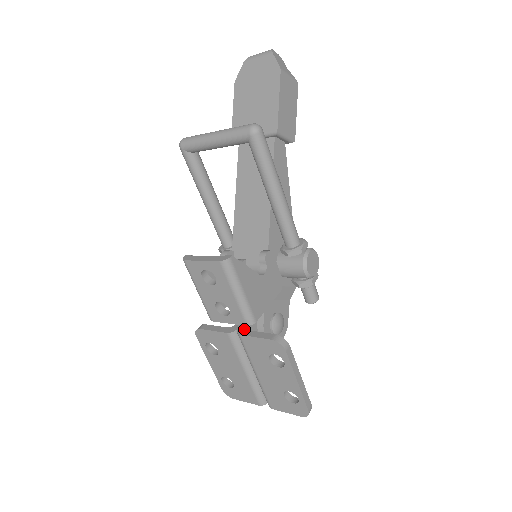
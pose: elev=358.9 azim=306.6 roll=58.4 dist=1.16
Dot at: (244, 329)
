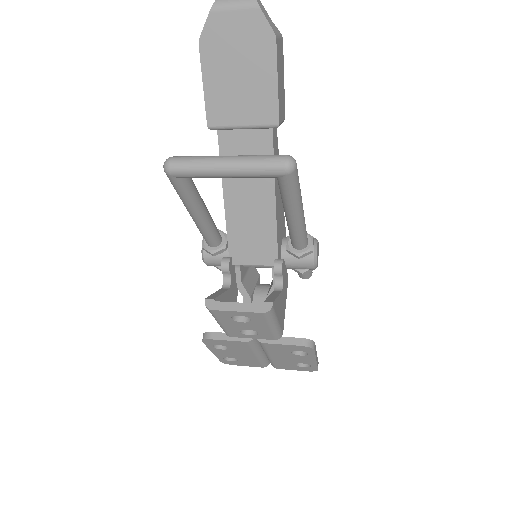
Dot at: occluded
